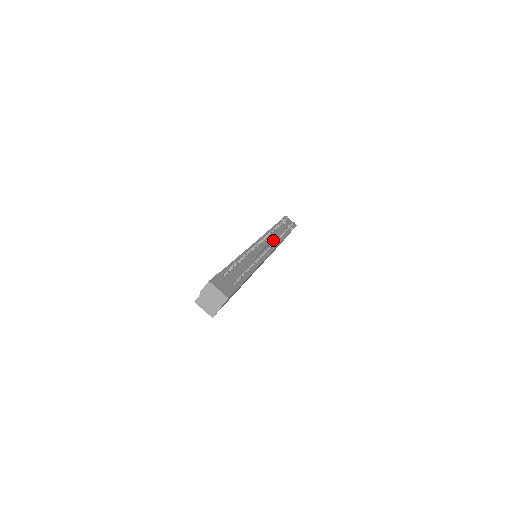
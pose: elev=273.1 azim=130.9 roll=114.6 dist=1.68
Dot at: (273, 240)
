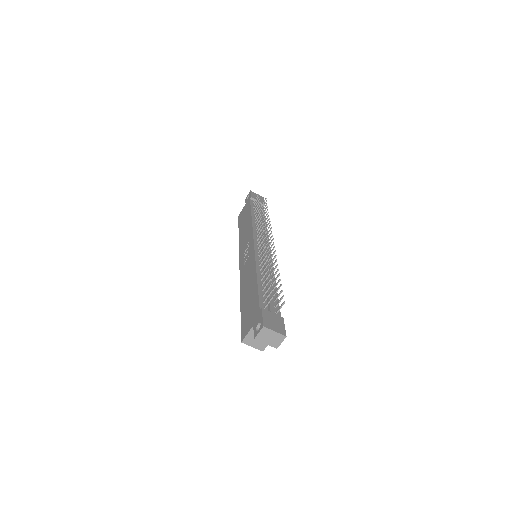
Dot at: occluded
